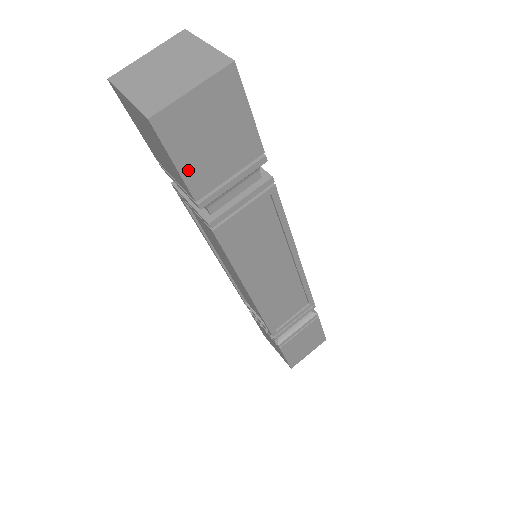
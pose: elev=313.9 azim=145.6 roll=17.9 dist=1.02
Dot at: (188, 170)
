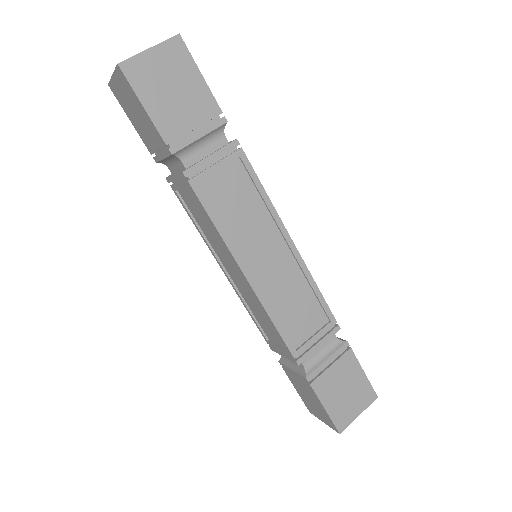
Dot at: (155, 113)
